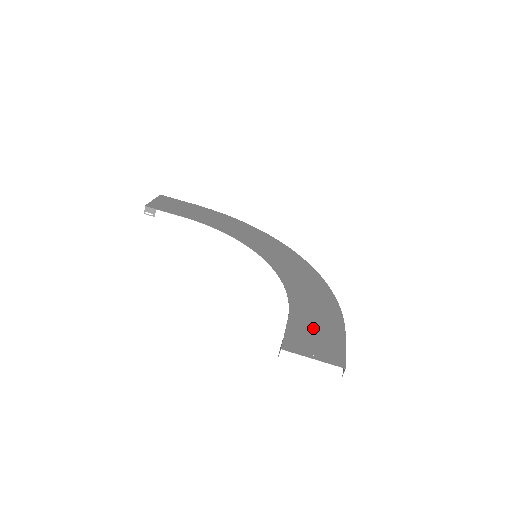
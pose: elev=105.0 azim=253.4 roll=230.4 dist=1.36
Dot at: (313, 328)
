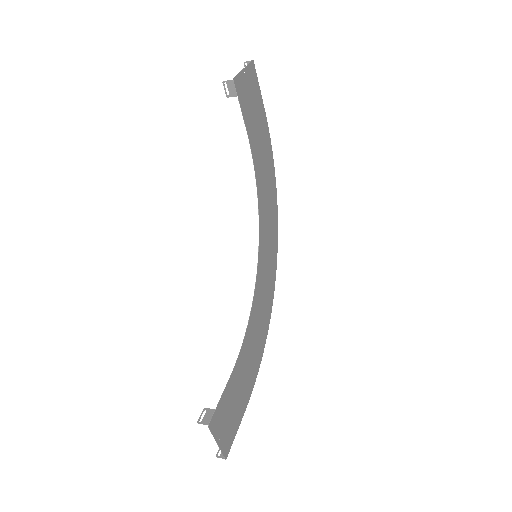
Dot at: (235, 398)
